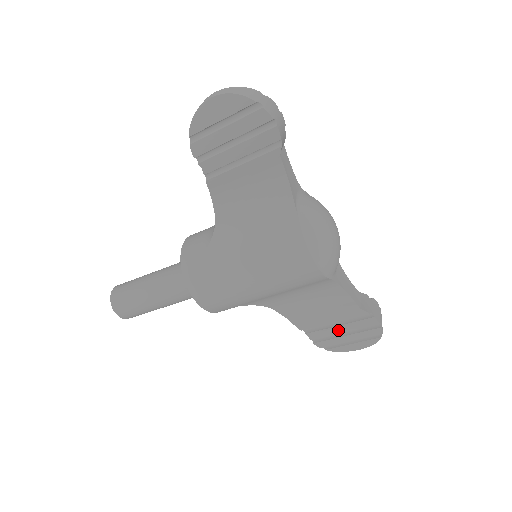
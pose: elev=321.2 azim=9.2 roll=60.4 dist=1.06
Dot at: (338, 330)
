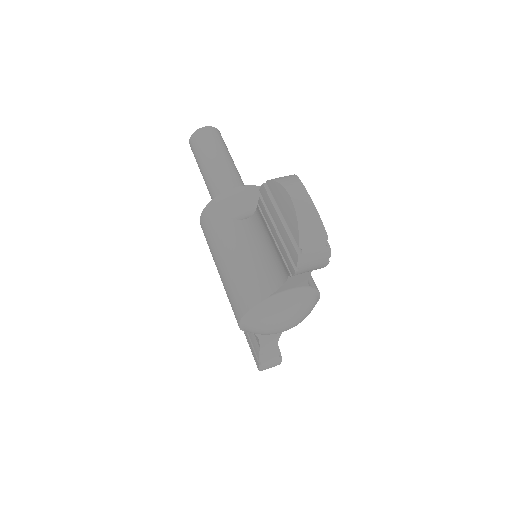
Dot at: (247, 336)
